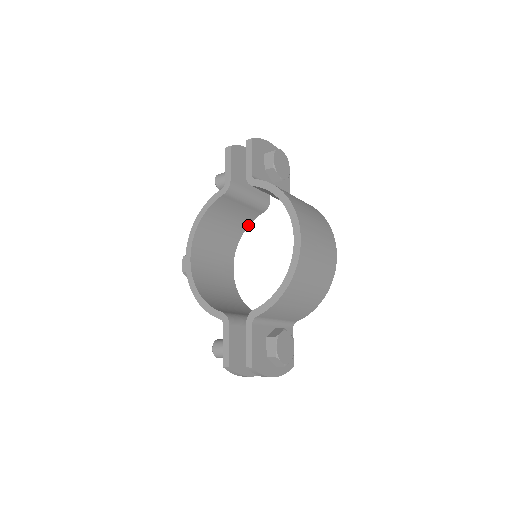
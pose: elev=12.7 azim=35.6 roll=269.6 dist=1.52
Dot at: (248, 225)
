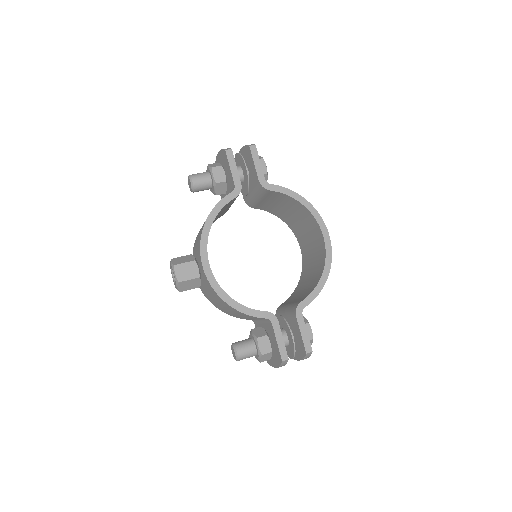
Dot at: occluded
